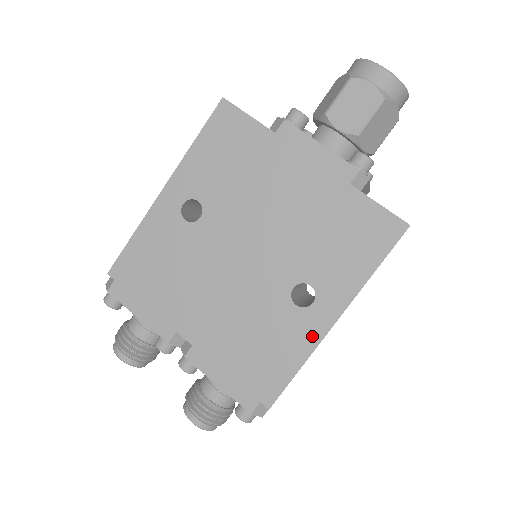
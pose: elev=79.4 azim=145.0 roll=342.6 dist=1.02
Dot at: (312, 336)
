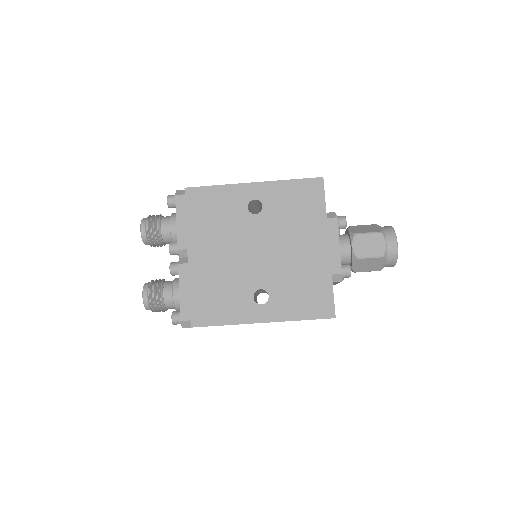
Dot at: (245, 317)
